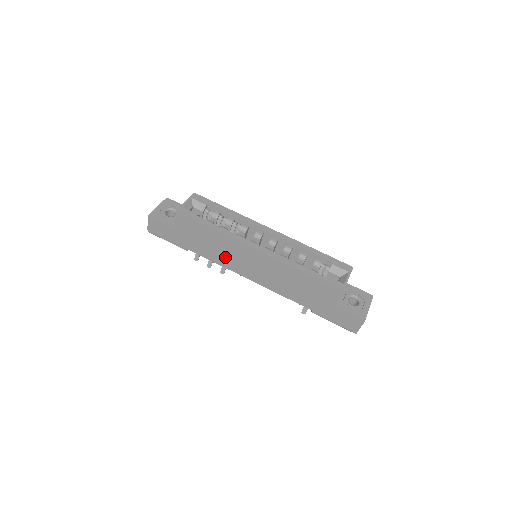
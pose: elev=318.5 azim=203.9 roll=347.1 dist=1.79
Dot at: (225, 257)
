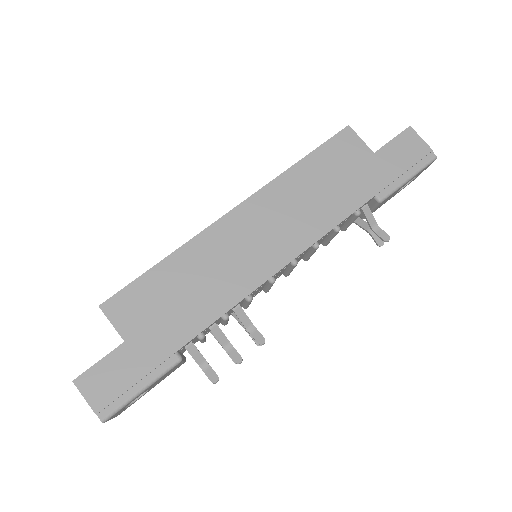
Dot at: (224, 280)
